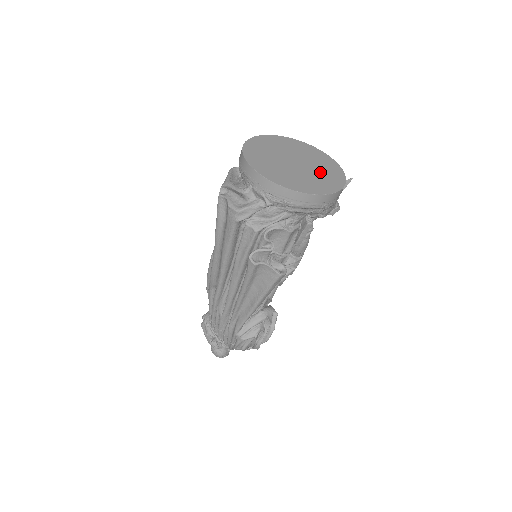
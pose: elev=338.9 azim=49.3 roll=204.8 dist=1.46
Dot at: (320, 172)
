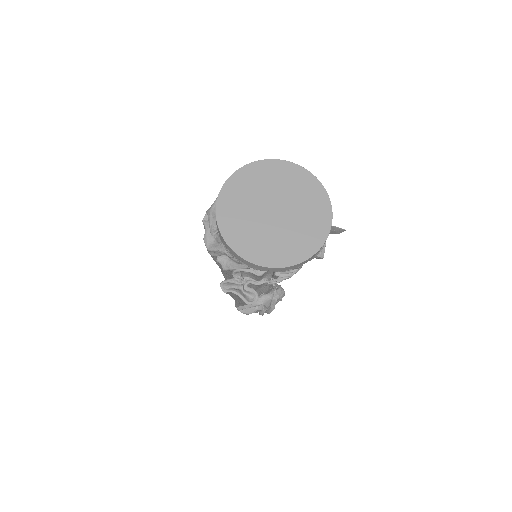
Dot at: (298, 228)
